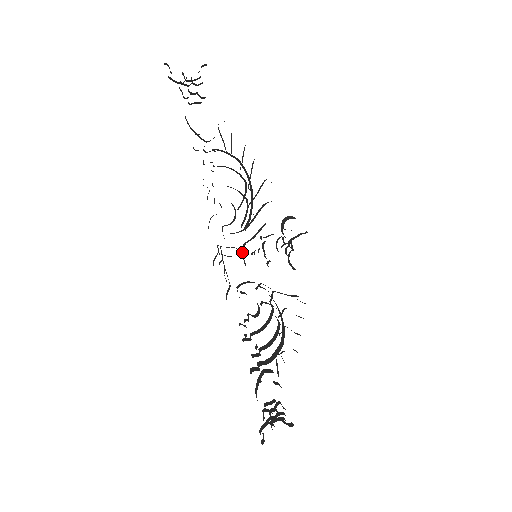
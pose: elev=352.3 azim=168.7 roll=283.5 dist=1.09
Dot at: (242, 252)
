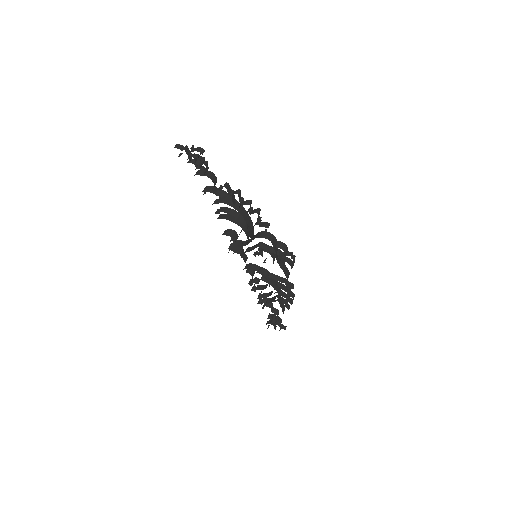
Dot at: occluded
